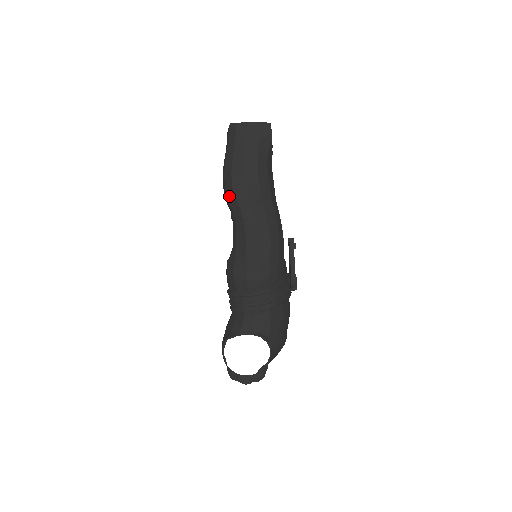
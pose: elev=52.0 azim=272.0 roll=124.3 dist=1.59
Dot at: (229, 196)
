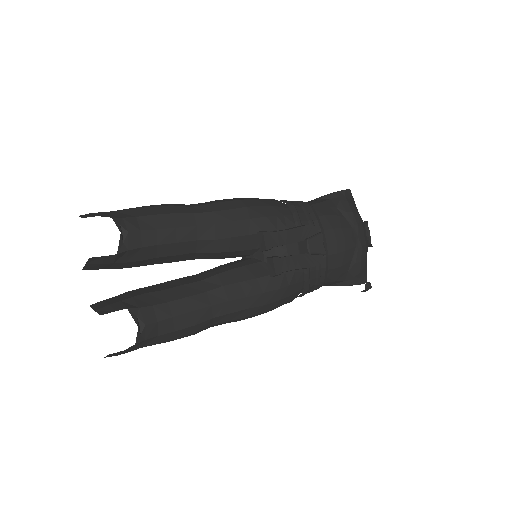
Dot at: occluded
